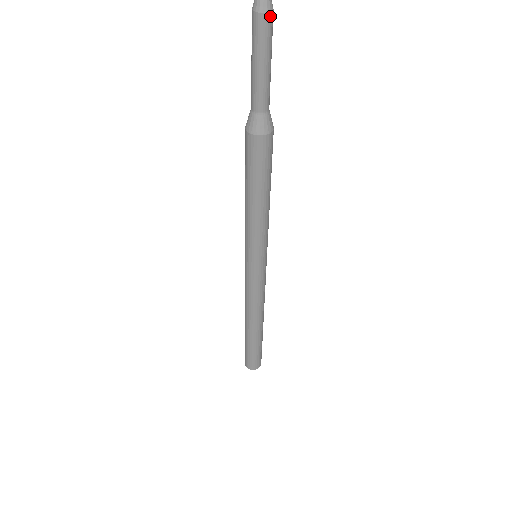
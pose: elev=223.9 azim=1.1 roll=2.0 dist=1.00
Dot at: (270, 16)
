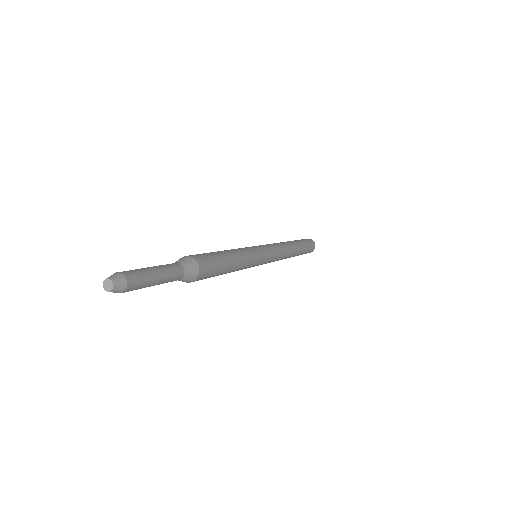
Dot at: (123, 292)
